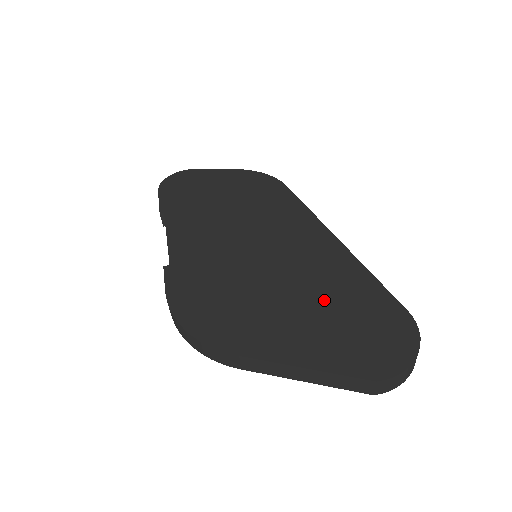
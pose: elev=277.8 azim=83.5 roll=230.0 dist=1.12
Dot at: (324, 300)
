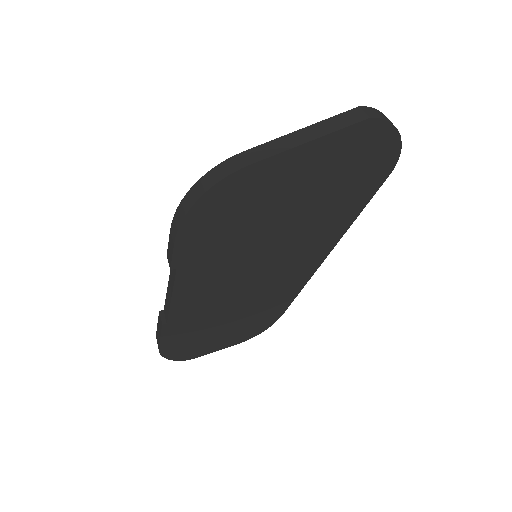
Dot at: occluded
